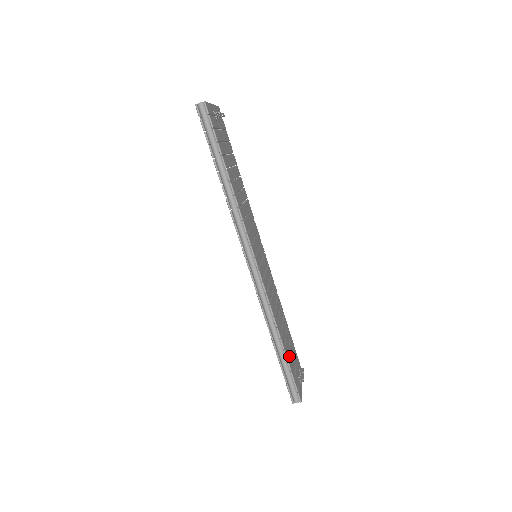
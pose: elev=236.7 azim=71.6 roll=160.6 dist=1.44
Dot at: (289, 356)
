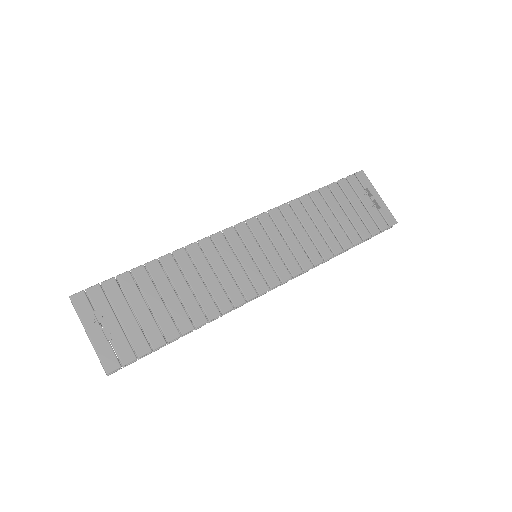
Dot at: (357, 228)
